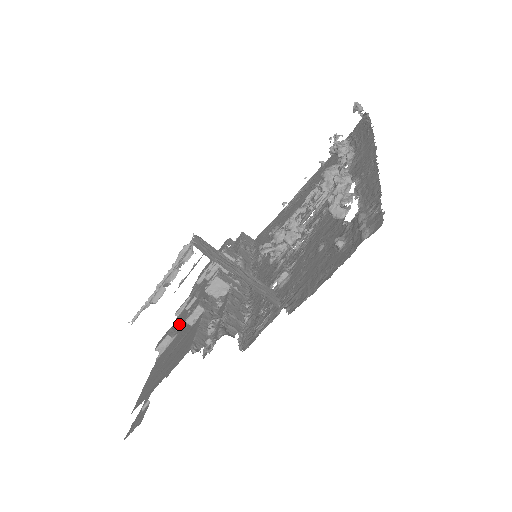
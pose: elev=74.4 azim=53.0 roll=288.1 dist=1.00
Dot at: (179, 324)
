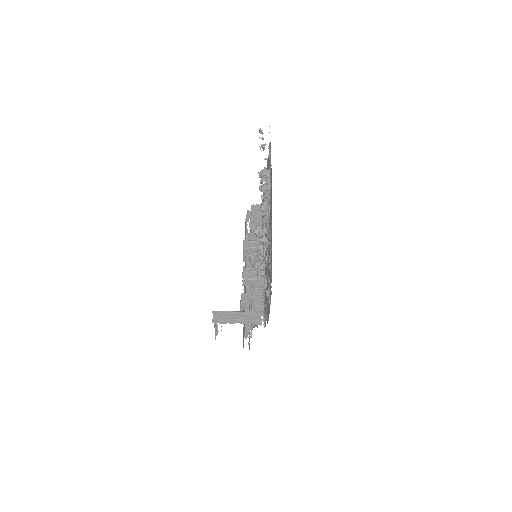
Dot at: occluded
